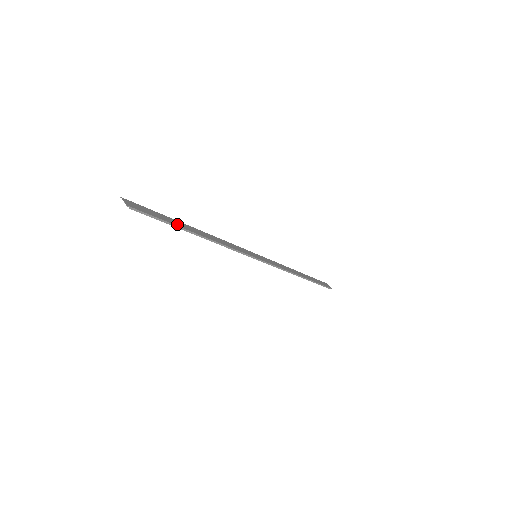
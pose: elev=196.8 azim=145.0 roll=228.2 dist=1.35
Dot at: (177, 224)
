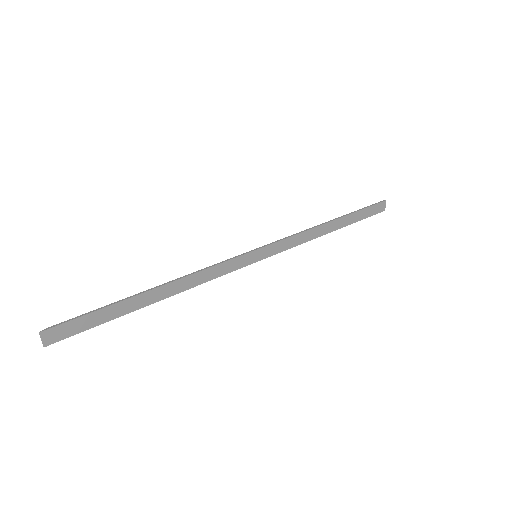
Dot at: (124, 311)
